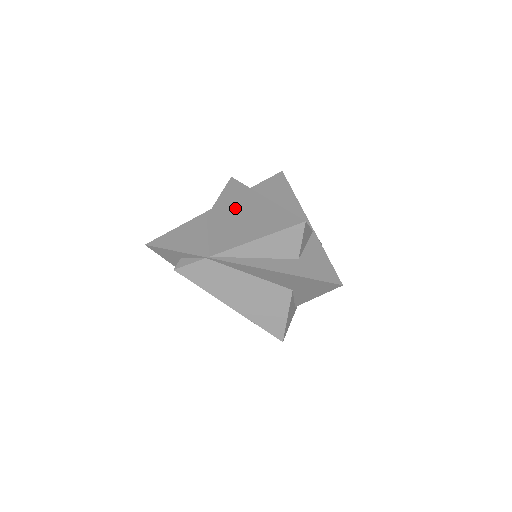
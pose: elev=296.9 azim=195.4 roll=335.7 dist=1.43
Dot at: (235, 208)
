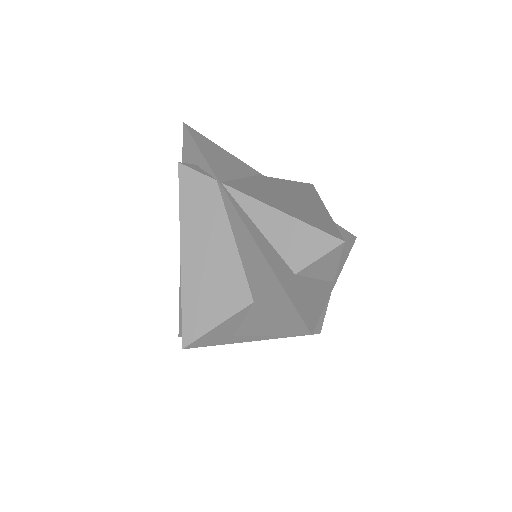
Dot at: (289, 191)
